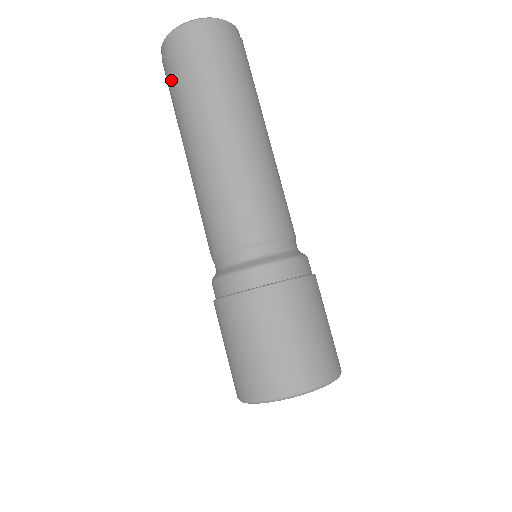
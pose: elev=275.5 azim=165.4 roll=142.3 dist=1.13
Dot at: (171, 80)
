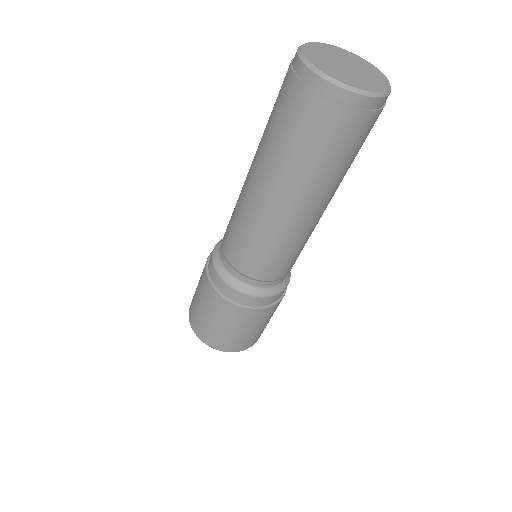
Dot at: (278, 95)
